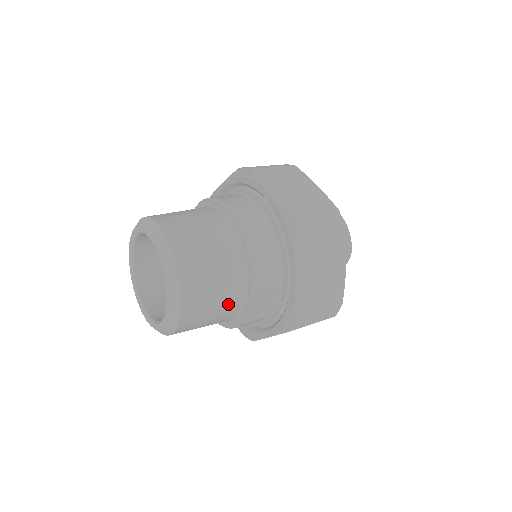
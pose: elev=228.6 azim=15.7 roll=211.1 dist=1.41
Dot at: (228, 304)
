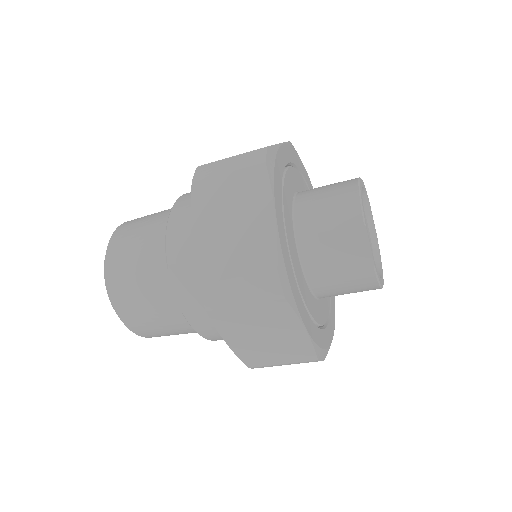
Dot at: (156, 283)
